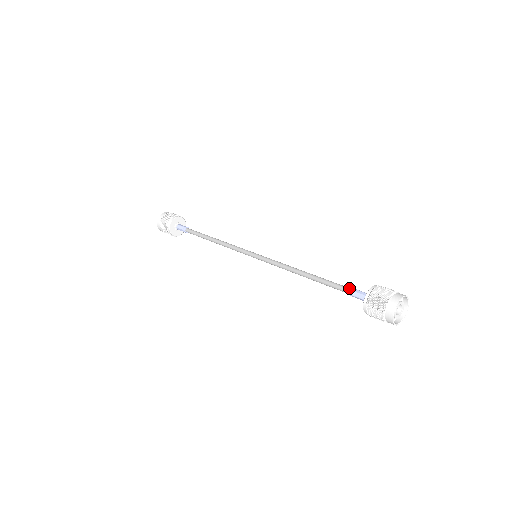
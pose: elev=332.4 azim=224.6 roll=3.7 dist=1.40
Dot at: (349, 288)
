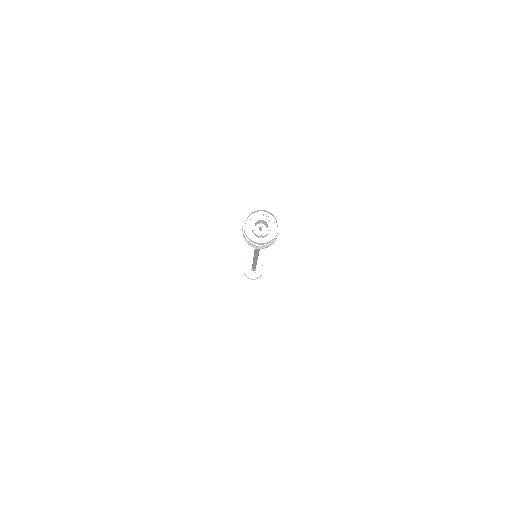
Dot at: occluded
